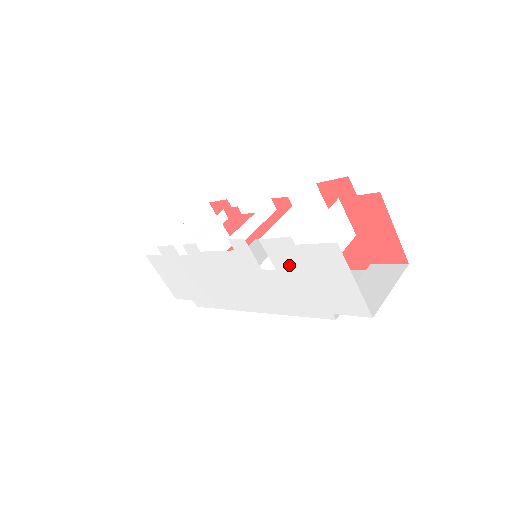
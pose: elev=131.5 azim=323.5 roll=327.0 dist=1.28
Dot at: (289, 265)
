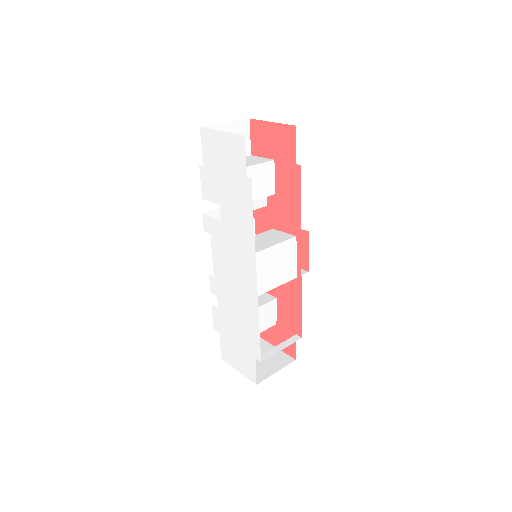
Dot at: (216, 187)
